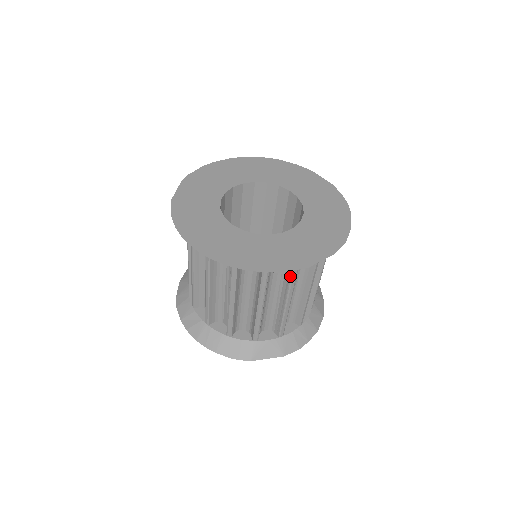
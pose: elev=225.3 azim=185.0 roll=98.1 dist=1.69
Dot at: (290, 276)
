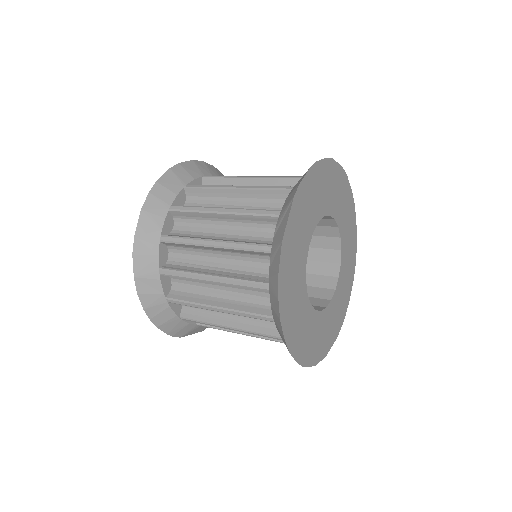
Dot at: occluded
